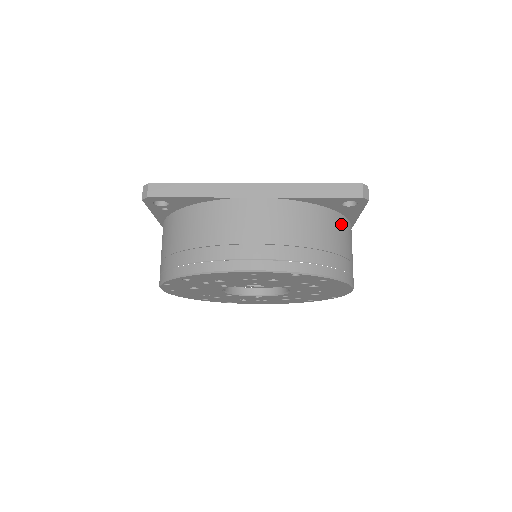
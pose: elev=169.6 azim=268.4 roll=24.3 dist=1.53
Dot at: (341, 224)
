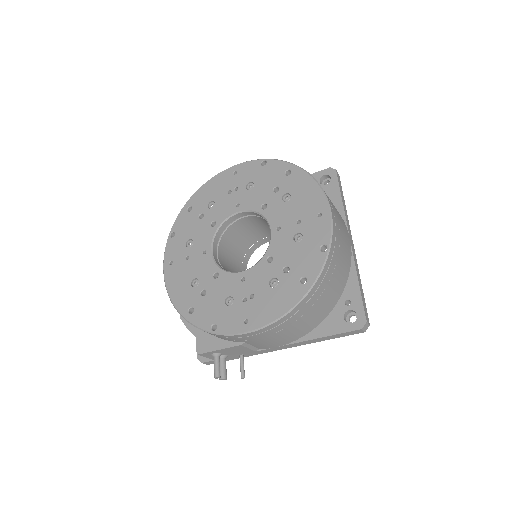
Dot at: occluded
